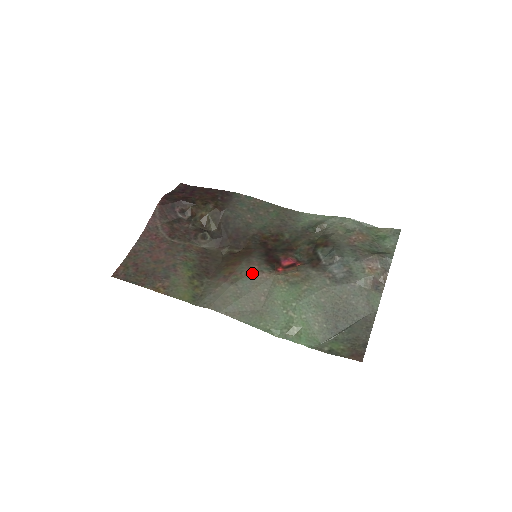
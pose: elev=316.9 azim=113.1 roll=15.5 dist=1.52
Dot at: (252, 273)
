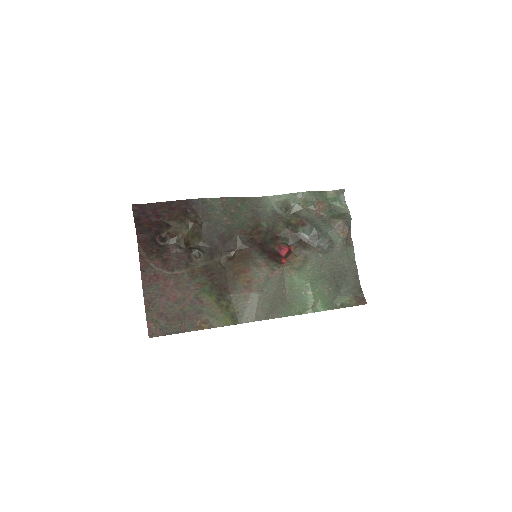
Dot at: (268, 275)
